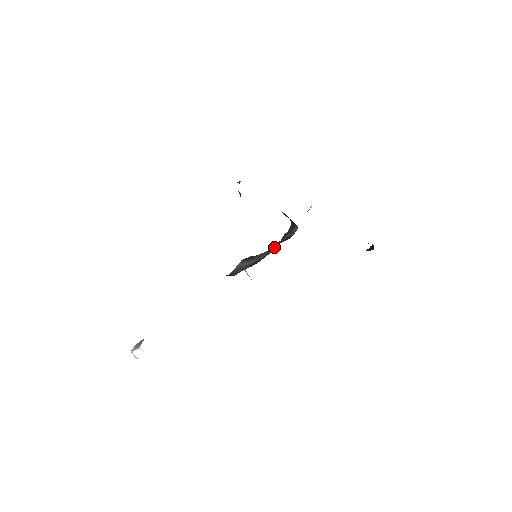
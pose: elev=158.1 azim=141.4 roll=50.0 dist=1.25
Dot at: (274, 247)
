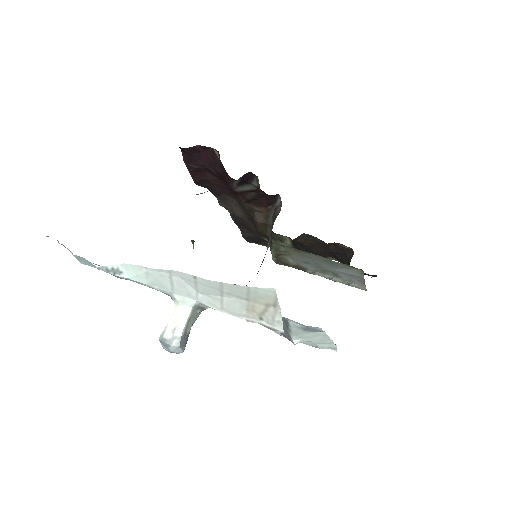
Dot at: occluded
